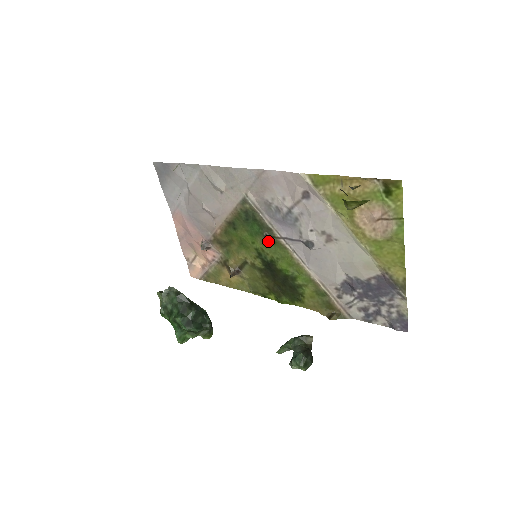
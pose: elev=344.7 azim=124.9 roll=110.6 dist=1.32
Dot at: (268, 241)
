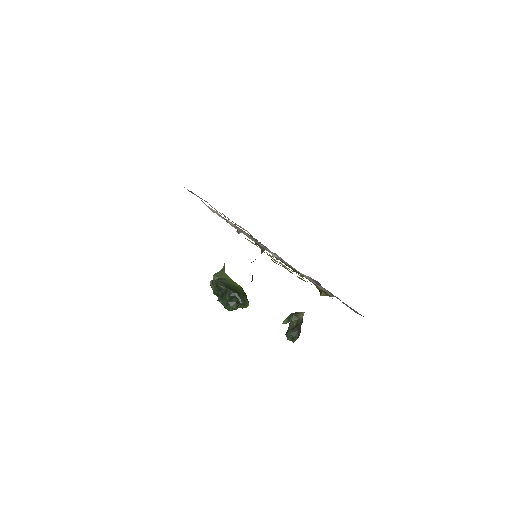
Dot at: occluded
